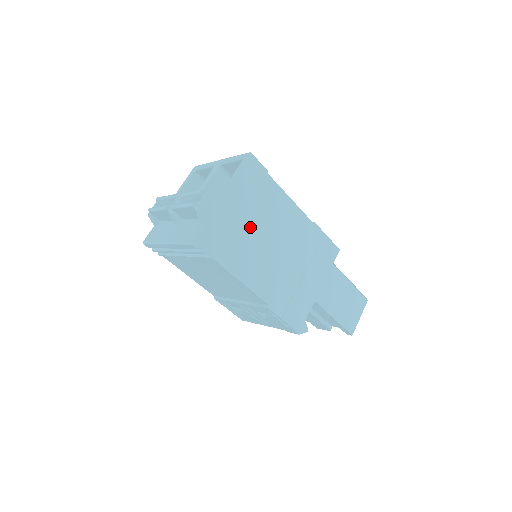
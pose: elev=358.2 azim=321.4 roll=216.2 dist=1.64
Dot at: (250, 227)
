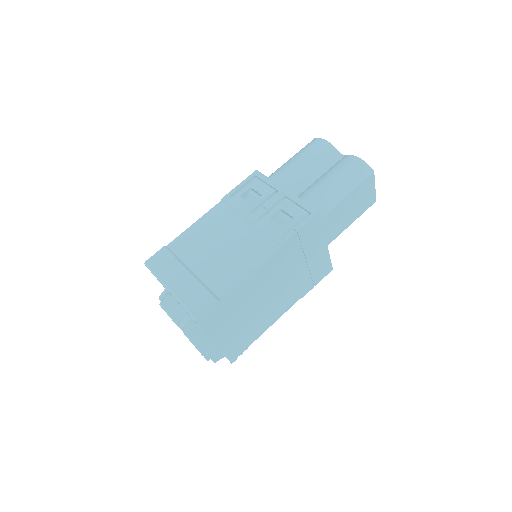
Dot at: (248, 317)
